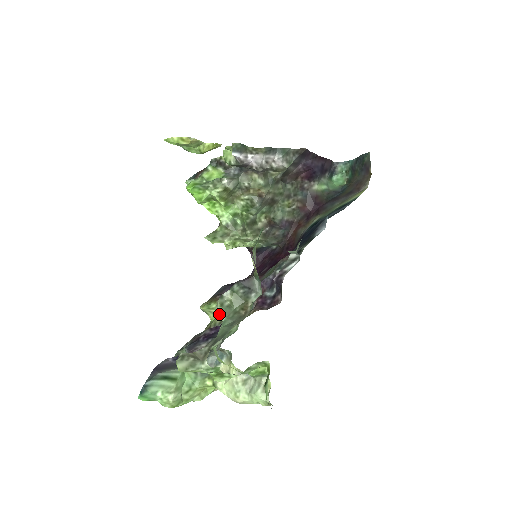
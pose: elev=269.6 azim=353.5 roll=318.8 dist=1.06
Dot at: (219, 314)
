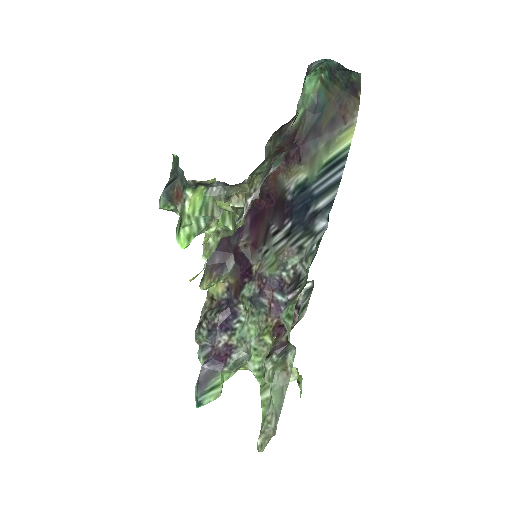
Dot at: (266, 382)
